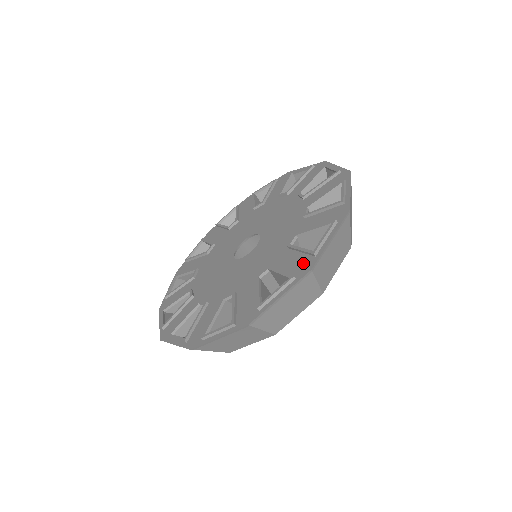
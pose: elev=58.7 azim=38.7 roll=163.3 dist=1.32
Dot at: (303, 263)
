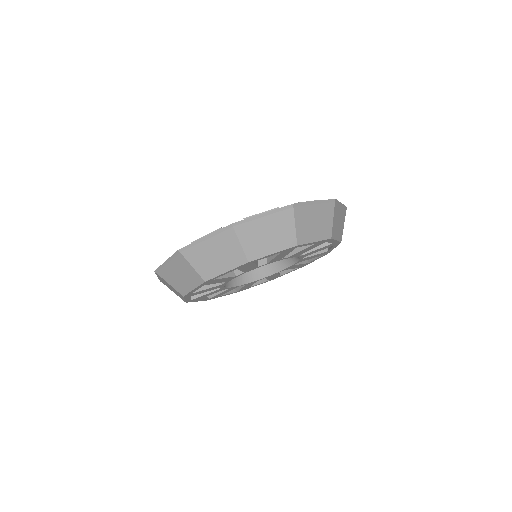
Dot at: occluded
